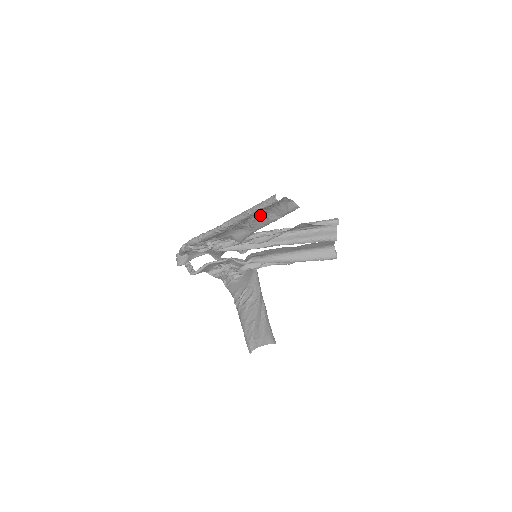
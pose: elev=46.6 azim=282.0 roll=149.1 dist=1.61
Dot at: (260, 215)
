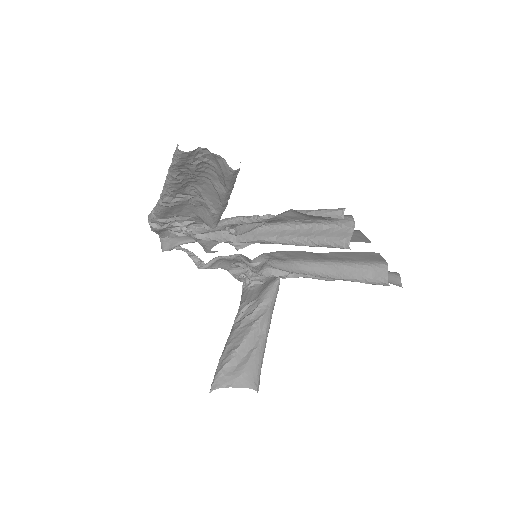
Dot at: (205, 183)
